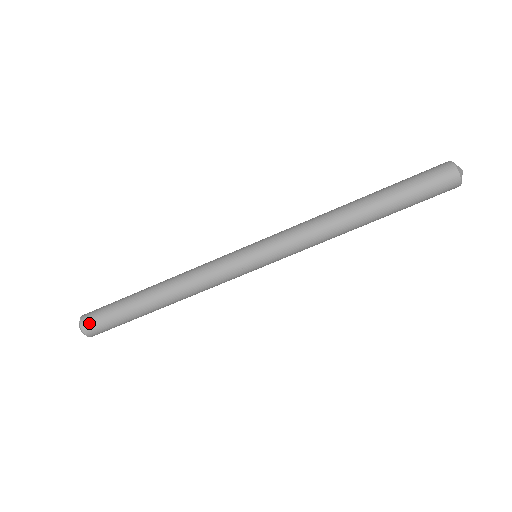
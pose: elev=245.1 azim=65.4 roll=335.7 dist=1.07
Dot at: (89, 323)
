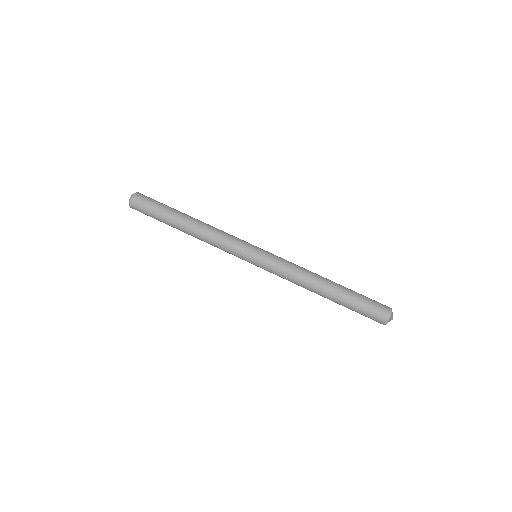
Dot at: occluded
